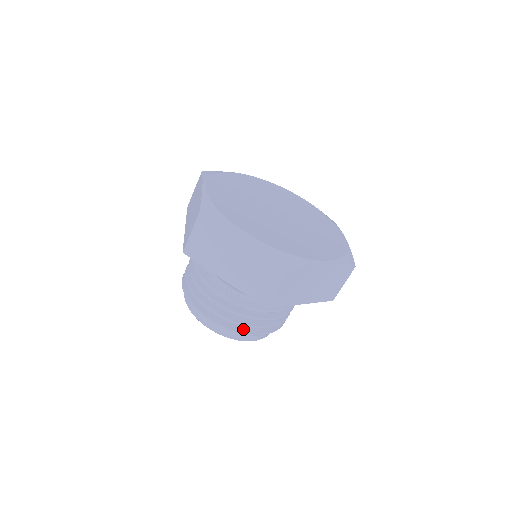
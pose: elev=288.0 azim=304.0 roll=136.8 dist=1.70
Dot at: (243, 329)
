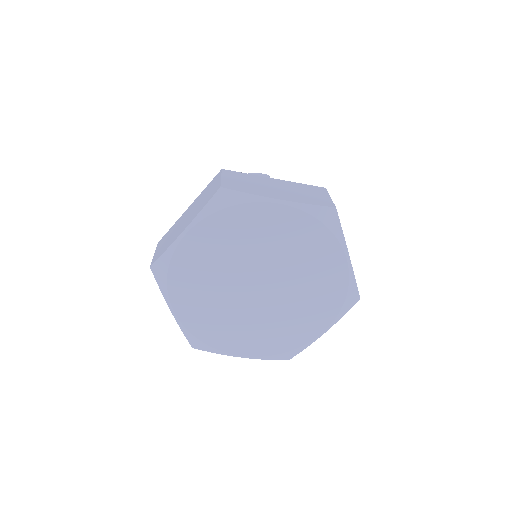
Dot at: occluded
